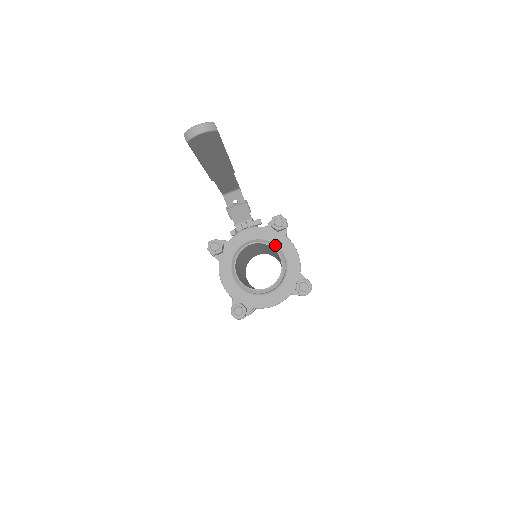
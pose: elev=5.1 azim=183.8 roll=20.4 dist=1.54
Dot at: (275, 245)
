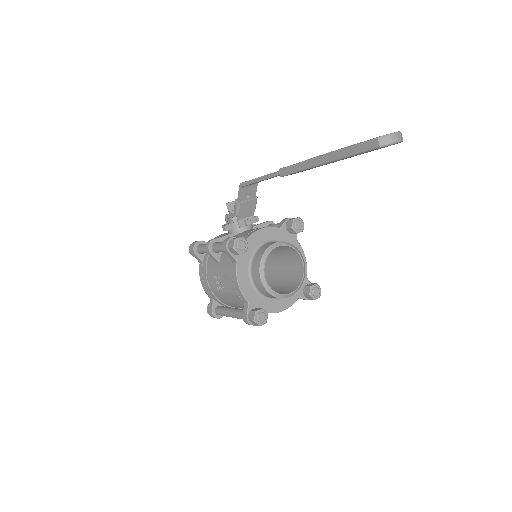
Dot at: occluded
